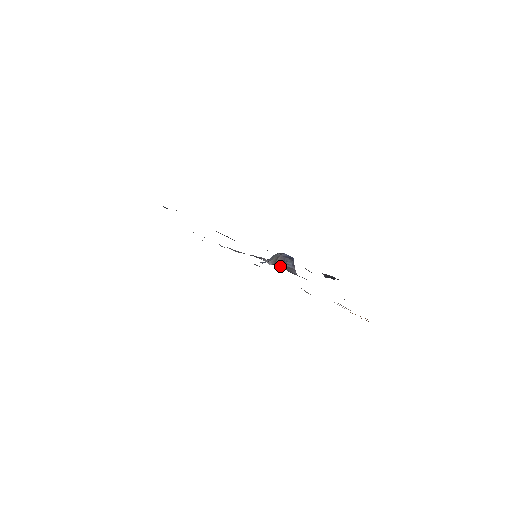
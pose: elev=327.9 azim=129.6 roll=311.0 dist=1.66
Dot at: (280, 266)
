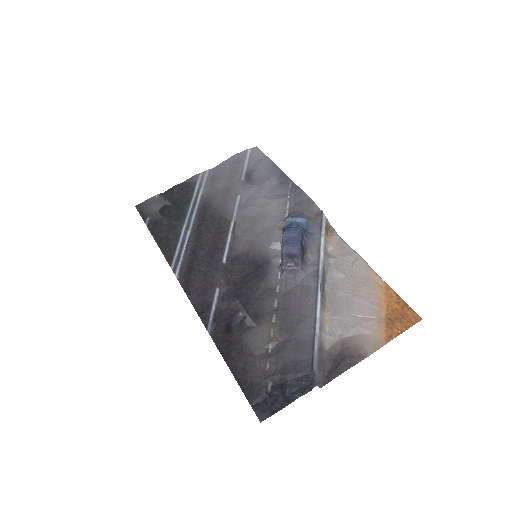
Dot at: (280, 273)
